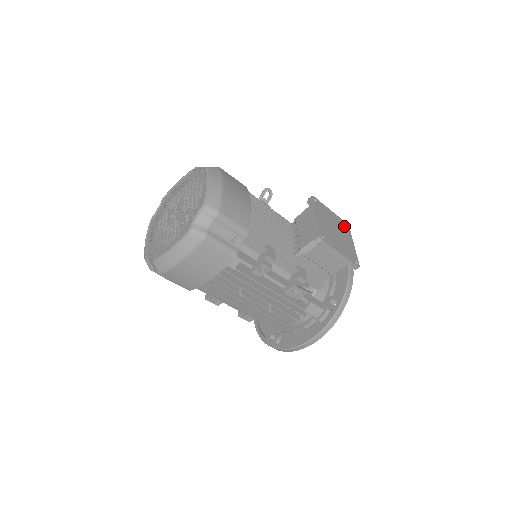
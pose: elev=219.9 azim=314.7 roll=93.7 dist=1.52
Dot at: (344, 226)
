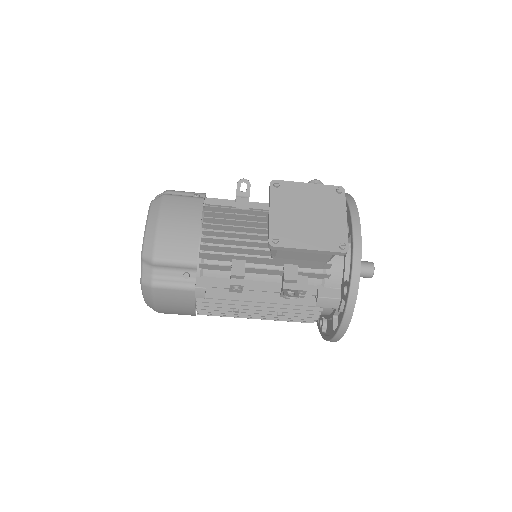
Dot at: (332, 195)
